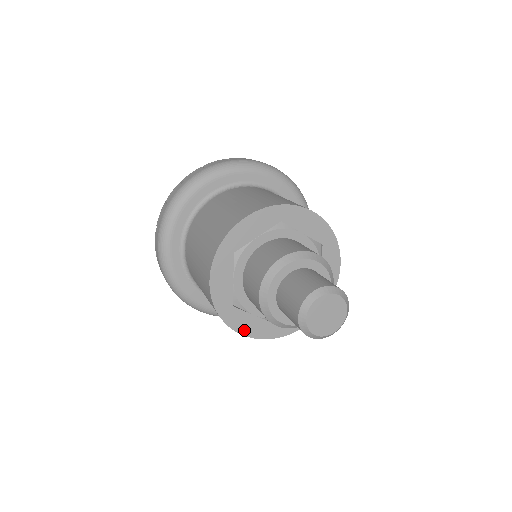
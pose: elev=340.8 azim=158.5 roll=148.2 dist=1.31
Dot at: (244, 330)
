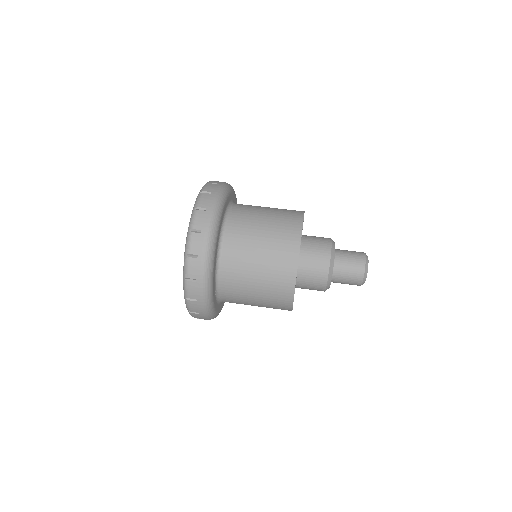
Dot at: occluded
